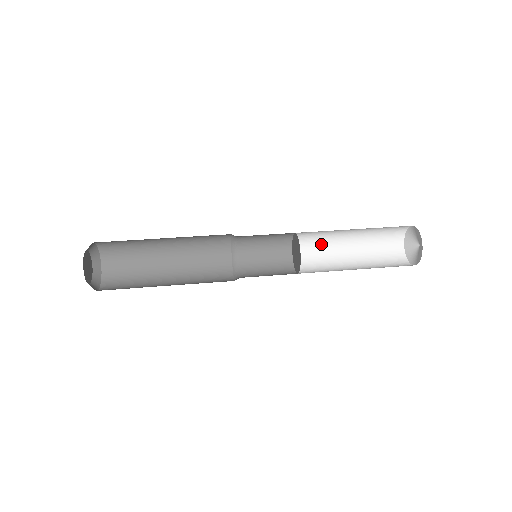
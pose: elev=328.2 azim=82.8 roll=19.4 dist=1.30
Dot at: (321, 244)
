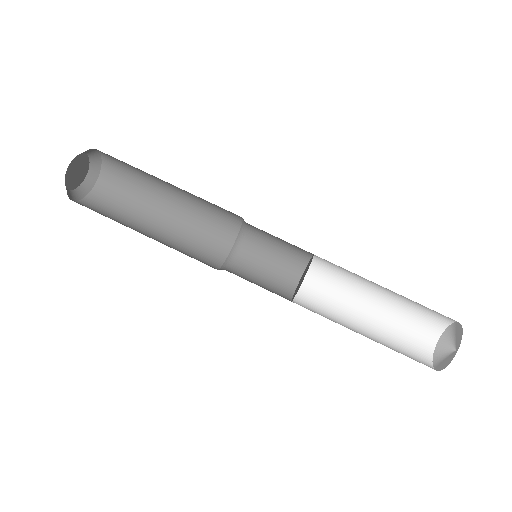
Dot at: (349, 271)
